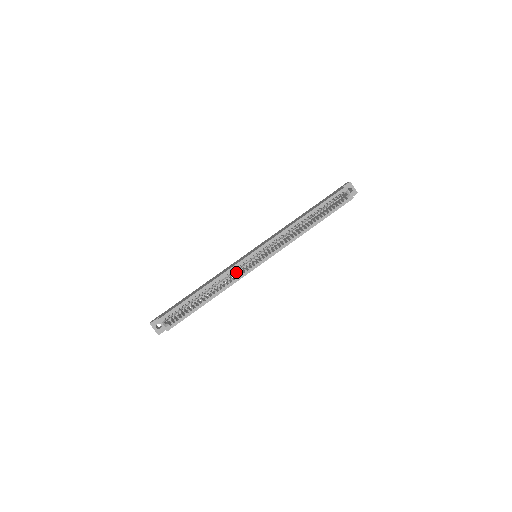
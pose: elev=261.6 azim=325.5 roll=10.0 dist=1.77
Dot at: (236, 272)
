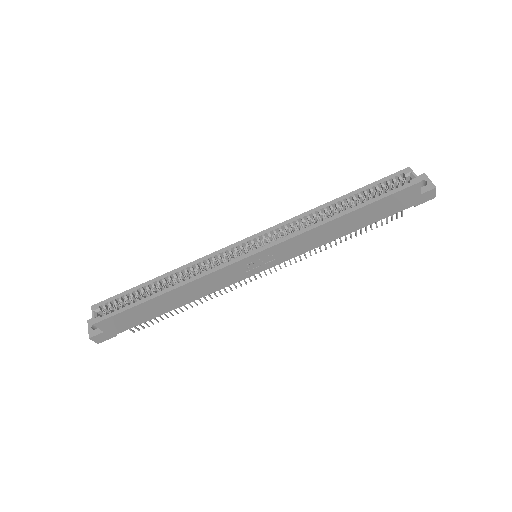
Dot at: occluded
